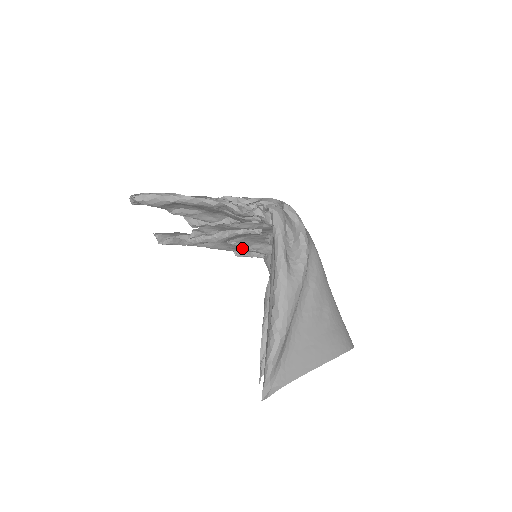
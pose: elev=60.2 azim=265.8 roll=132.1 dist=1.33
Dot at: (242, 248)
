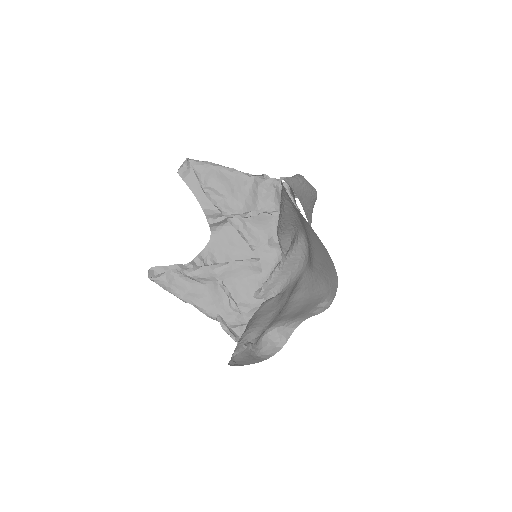
Dot at: (230, 301)
